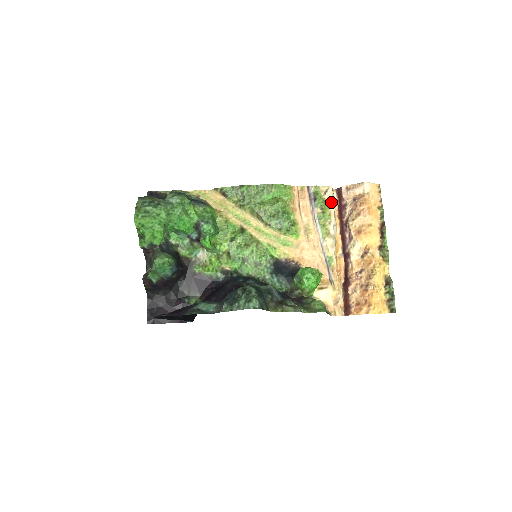
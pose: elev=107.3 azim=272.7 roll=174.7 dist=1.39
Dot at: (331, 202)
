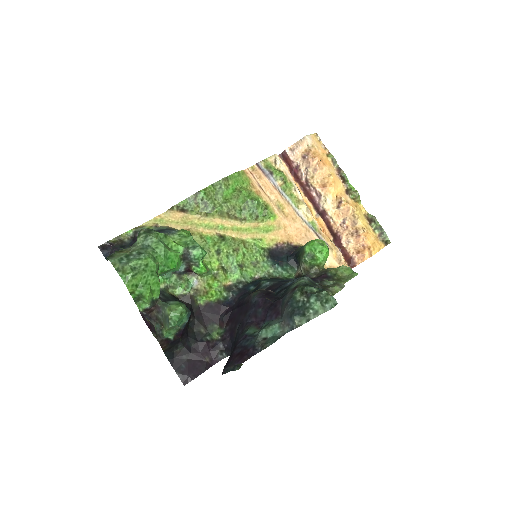
Dot at: (284, 169)
